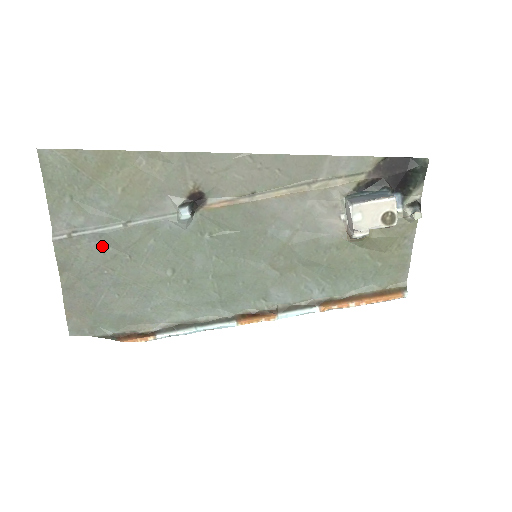
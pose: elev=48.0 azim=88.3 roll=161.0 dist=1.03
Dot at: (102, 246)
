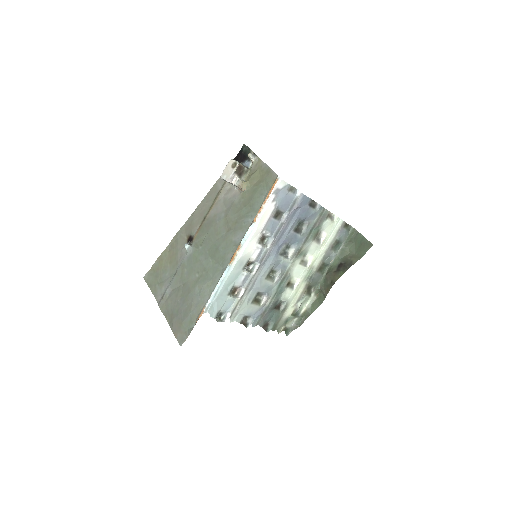
Dot at: (173, 291)
